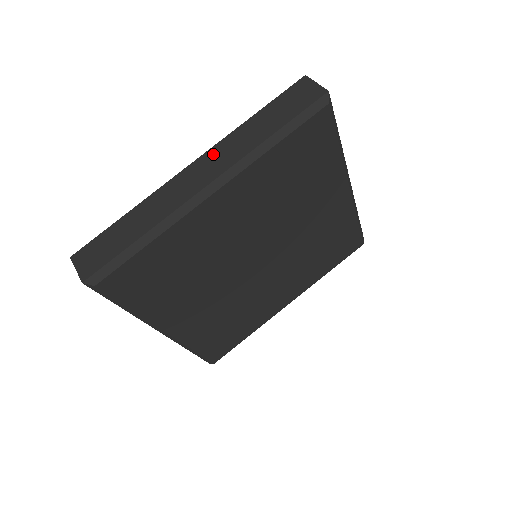
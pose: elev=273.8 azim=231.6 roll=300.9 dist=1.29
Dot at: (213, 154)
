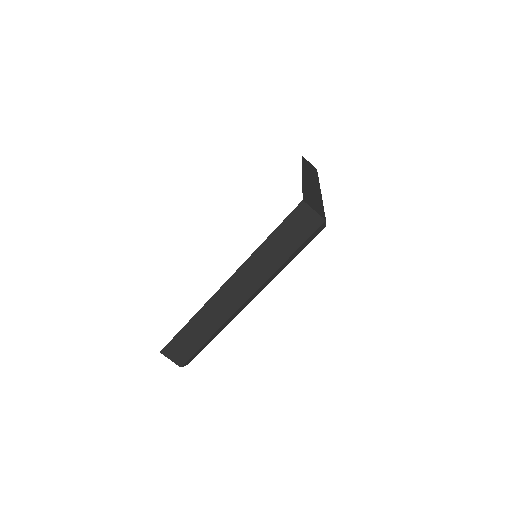
Dot at: (242, 275)
